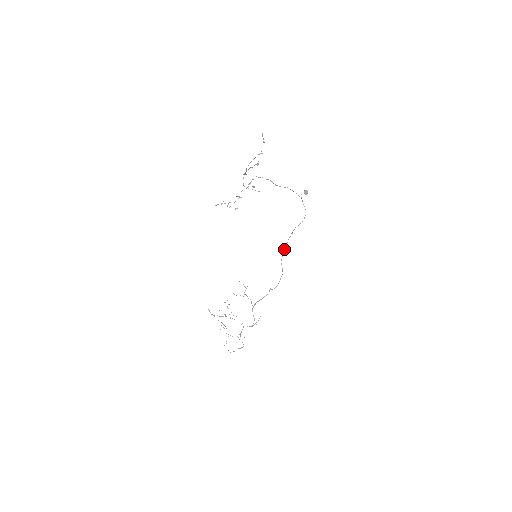
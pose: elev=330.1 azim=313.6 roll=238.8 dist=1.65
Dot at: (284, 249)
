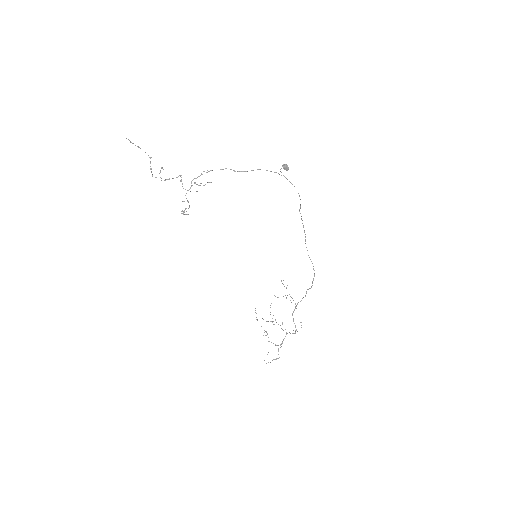
Dot at: (305, 239)
